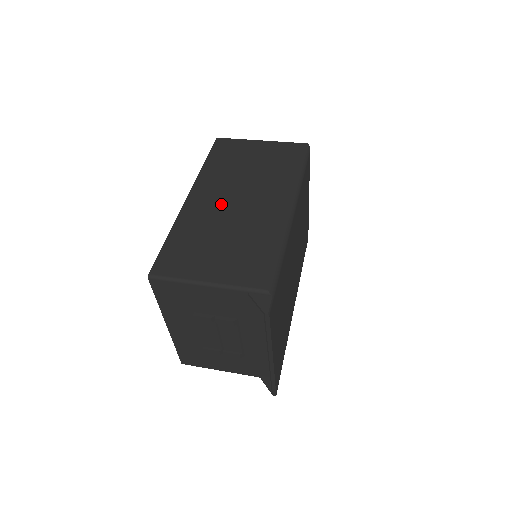
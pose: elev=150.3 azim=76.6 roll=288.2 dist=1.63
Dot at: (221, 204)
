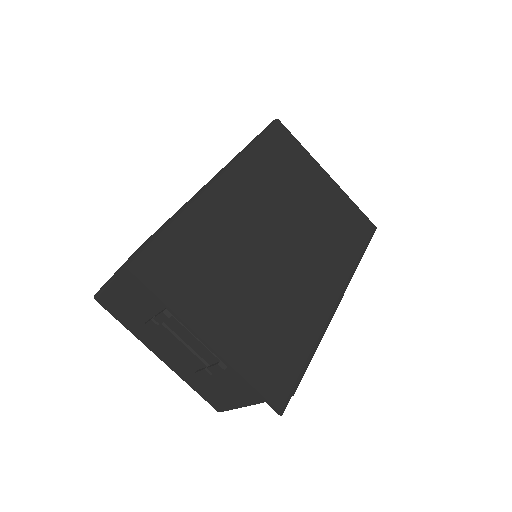
Dot at: occluded
